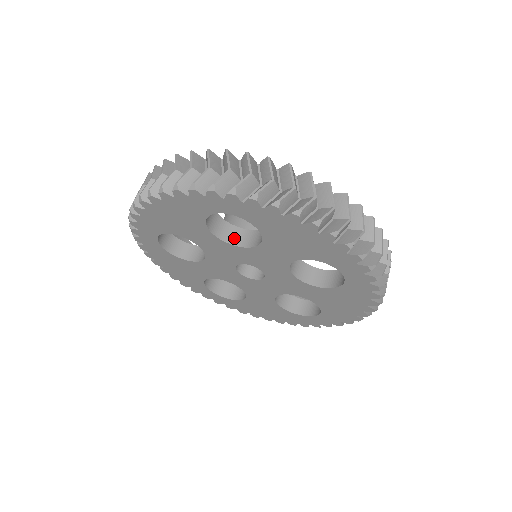
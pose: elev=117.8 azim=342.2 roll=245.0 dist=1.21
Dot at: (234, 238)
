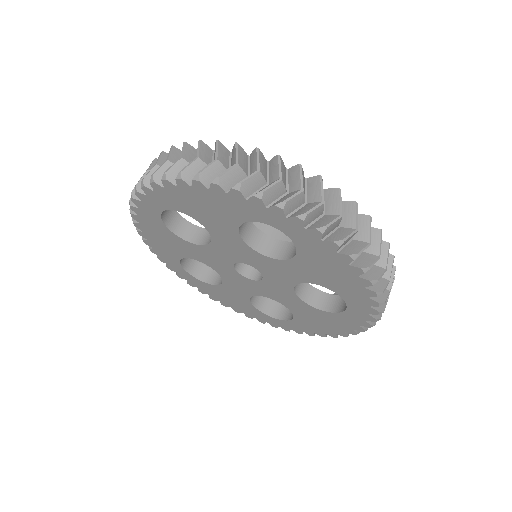
Dot at: (255, 242)
